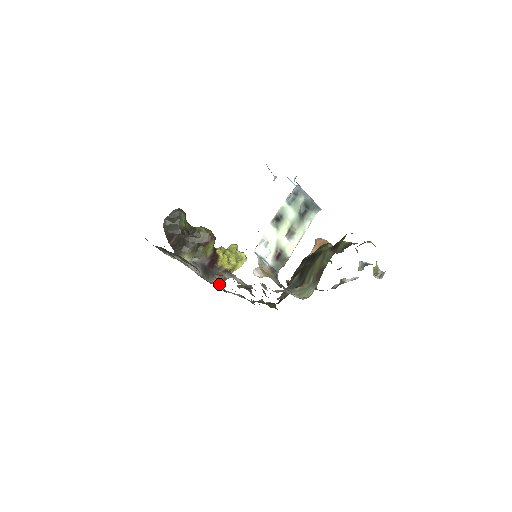
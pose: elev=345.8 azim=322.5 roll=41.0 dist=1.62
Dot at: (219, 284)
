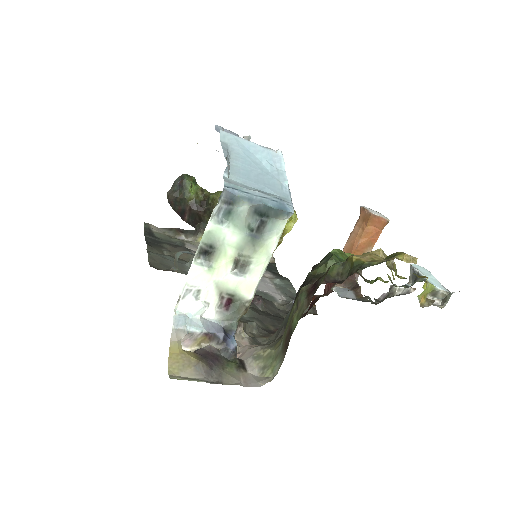
Dot at: occluded
